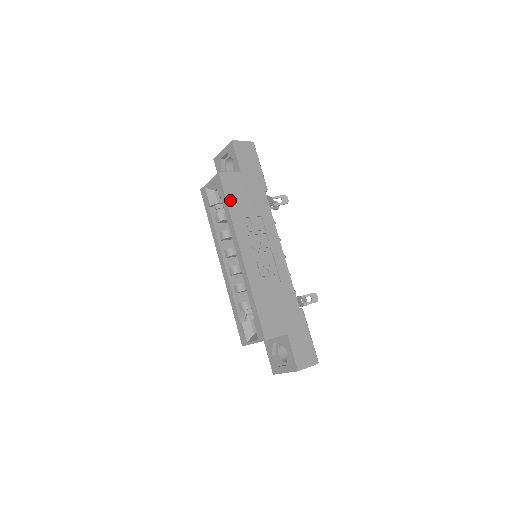
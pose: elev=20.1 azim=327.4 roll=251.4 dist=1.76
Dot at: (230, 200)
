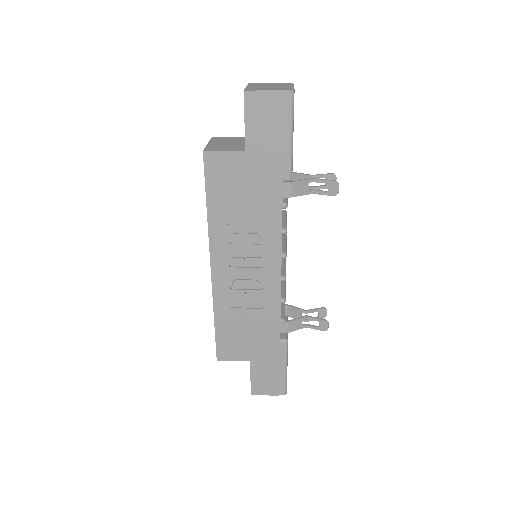
Dot at: (212, 195)
